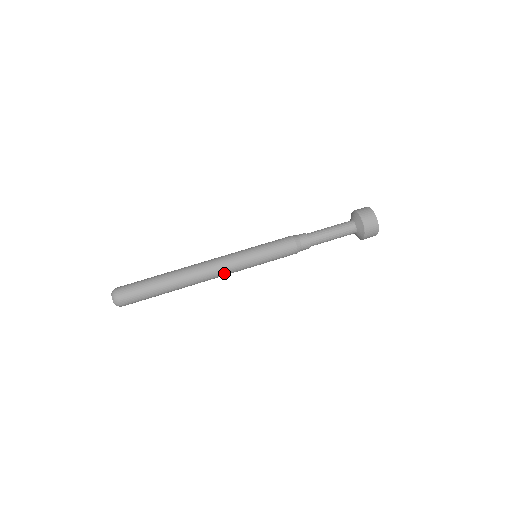
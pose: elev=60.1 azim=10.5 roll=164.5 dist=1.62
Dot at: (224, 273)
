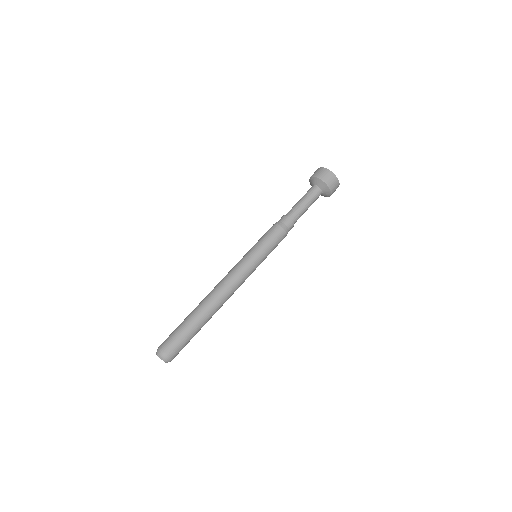
Dot at: (236, 280)
